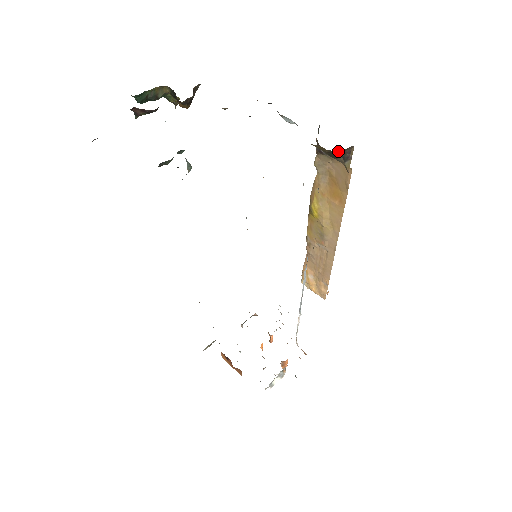
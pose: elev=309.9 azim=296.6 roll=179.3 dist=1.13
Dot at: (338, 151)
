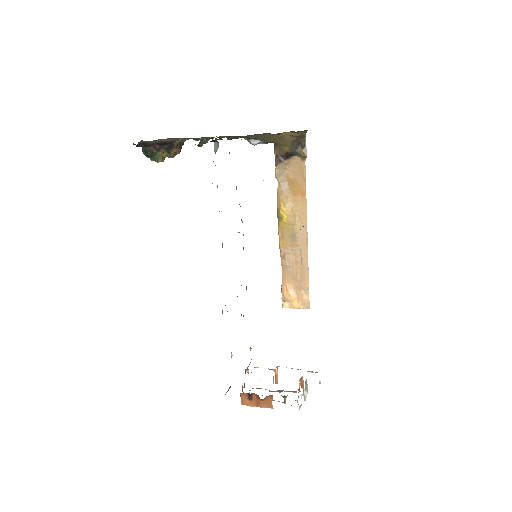
Dot at: (299, 138)
